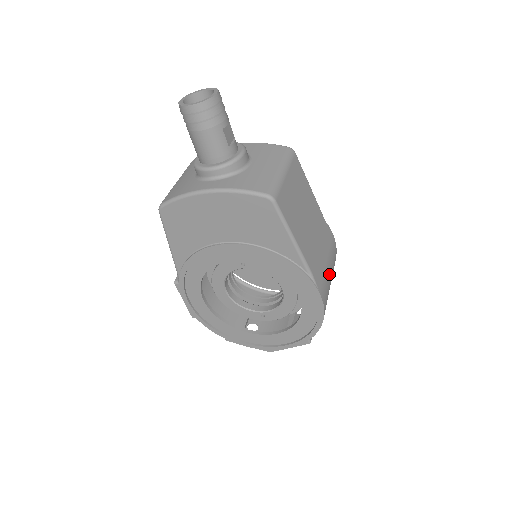
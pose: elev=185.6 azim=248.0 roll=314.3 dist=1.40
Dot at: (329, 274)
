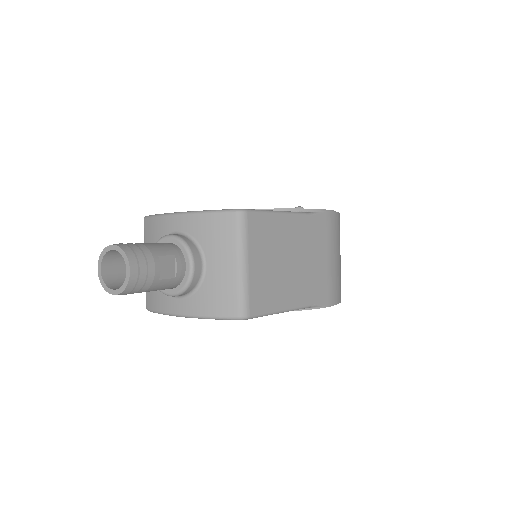
Dot at: (334, 263)
